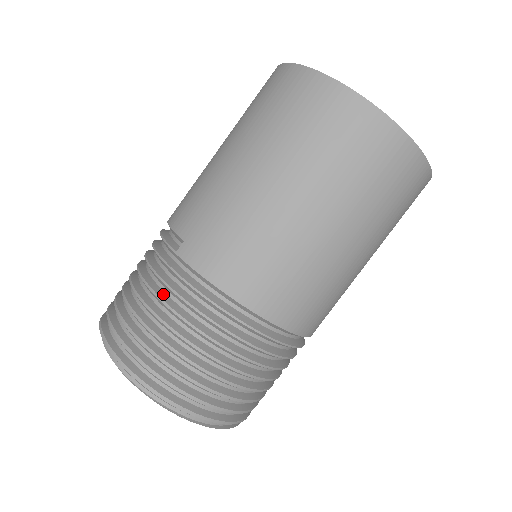
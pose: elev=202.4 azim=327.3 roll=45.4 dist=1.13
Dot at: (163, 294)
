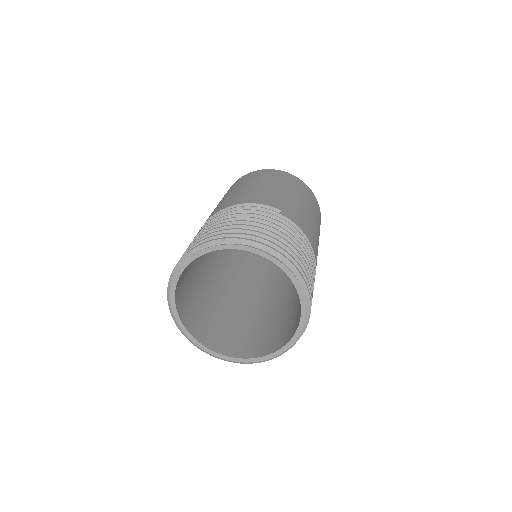
Dot at: (283, 231)
